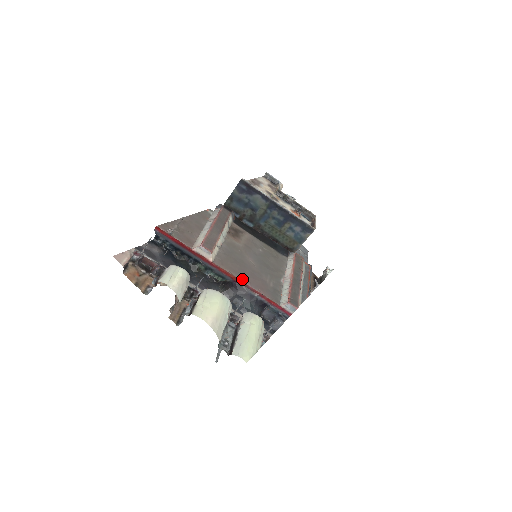
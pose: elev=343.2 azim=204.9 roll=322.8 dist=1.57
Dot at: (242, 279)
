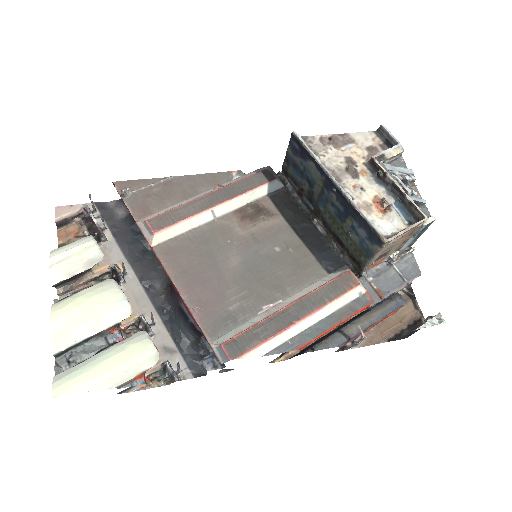
Dot at: (180, 283)
